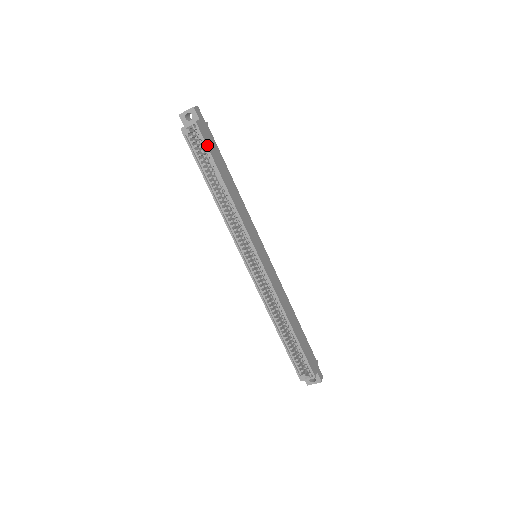
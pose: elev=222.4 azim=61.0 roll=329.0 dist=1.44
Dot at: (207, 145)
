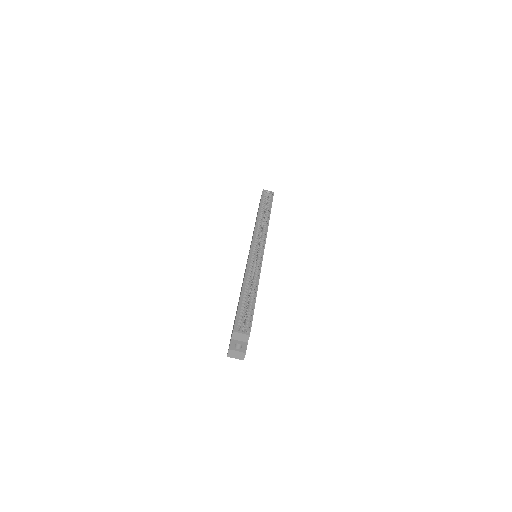
Dot at: (272, 201)
